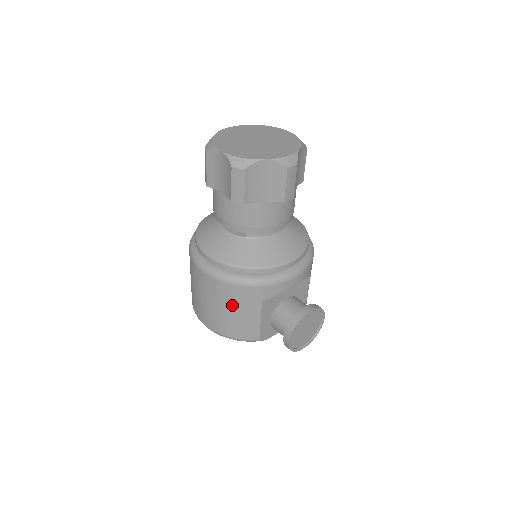
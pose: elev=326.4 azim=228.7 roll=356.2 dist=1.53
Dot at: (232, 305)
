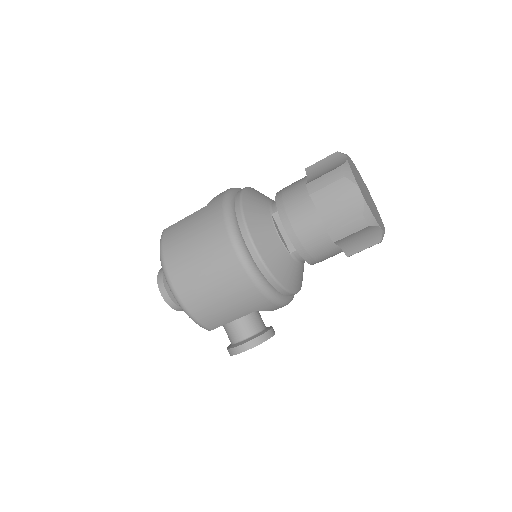
Dot at: (233, 299)
